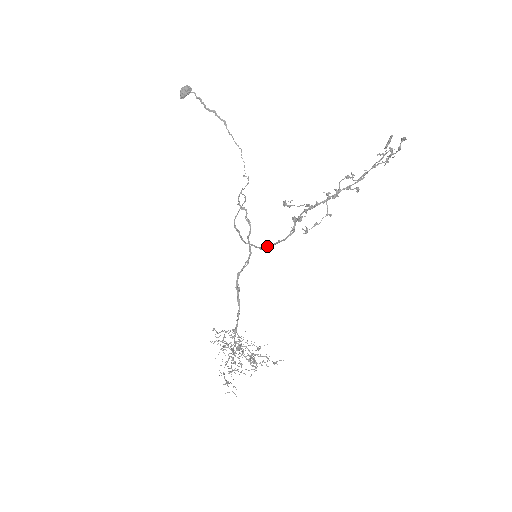
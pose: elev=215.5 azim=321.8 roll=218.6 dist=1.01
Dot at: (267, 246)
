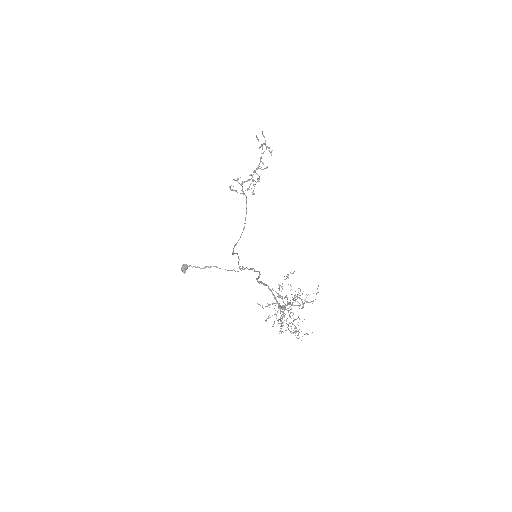
Dot at: occluded
